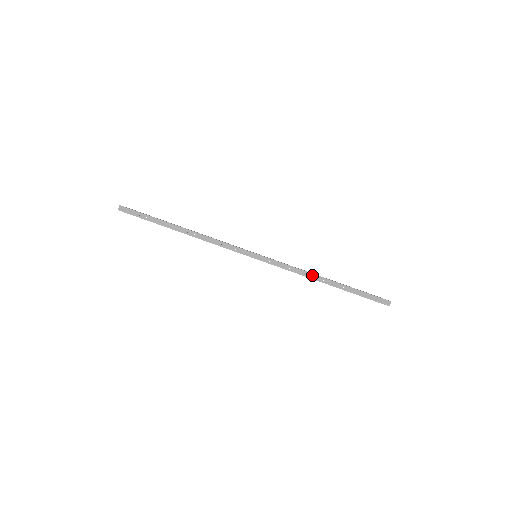
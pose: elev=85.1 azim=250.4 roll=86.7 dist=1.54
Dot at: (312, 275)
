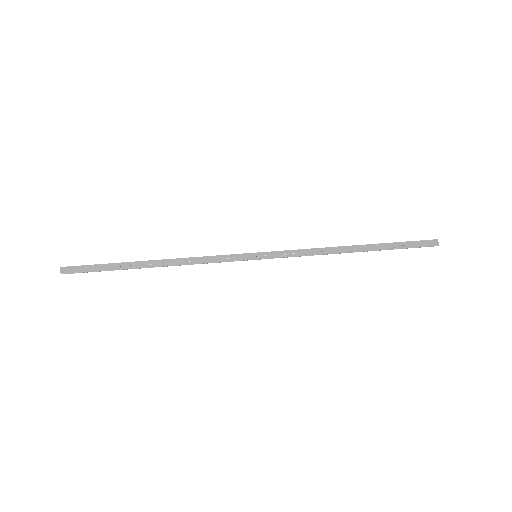
Dot at: (333, 249)
